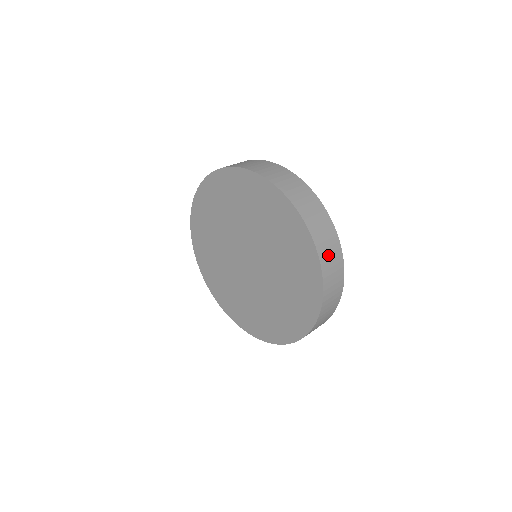
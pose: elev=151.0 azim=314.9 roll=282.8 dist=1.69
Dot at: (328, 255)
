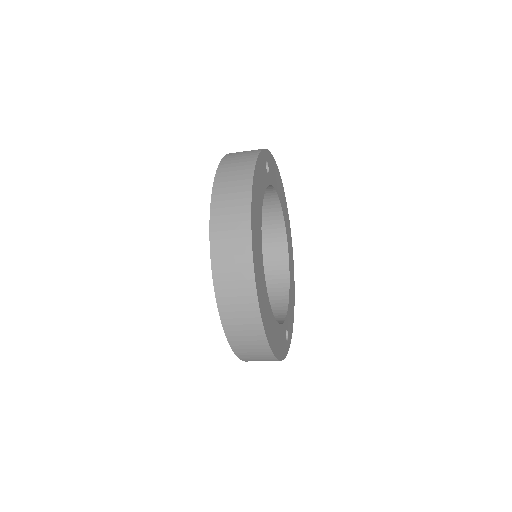
Dot at: (227, 265)
